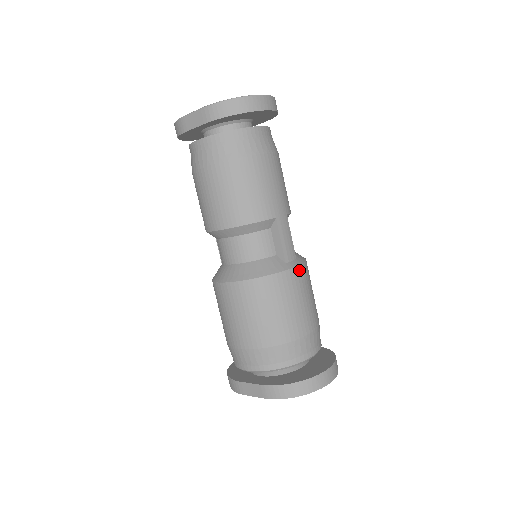
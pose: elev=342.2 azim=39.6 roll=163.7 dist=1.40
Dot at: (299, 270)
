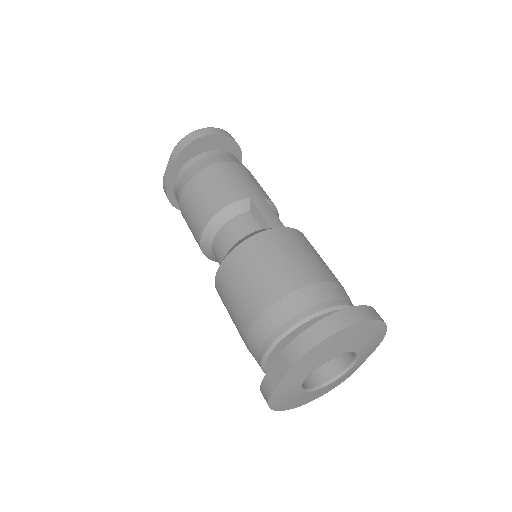
Dot at: (288, 231)
